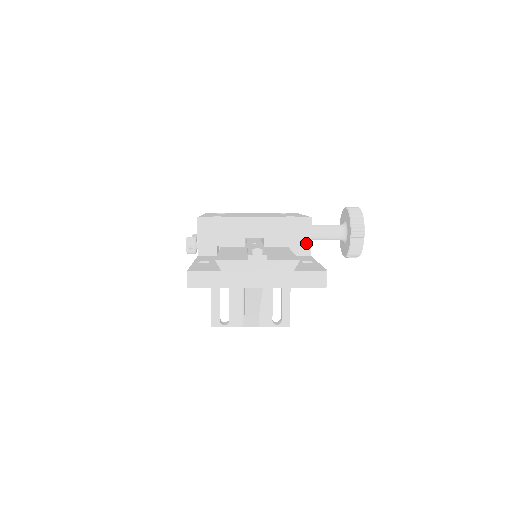
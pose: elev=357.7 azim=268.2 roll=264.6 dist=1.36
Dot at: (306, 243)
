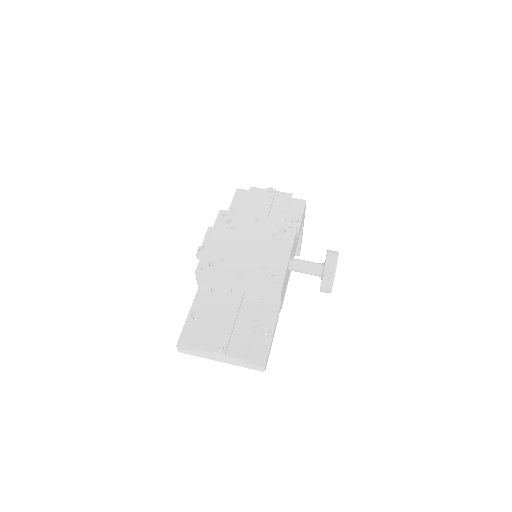
Dot at: (276, 301)
